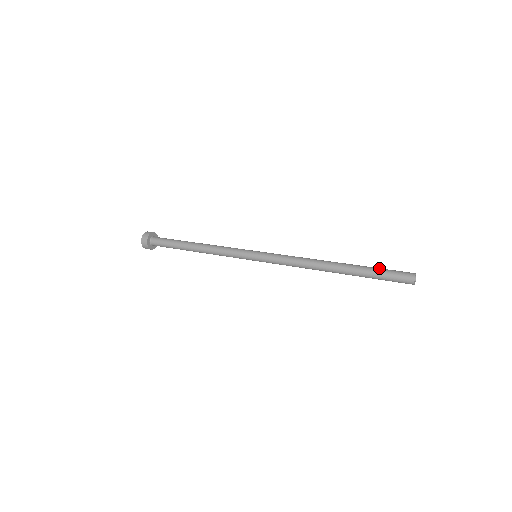
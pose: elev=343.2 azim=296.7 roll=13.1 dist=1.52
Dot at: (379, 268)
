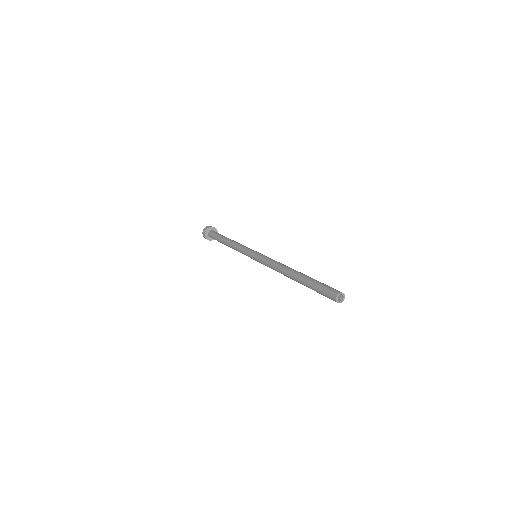
Dot at: (315, 285)
